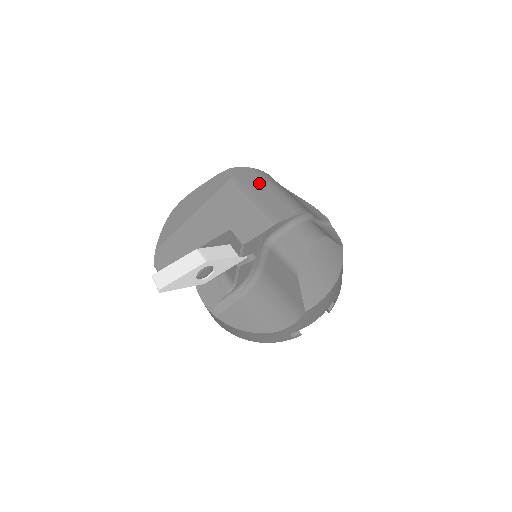
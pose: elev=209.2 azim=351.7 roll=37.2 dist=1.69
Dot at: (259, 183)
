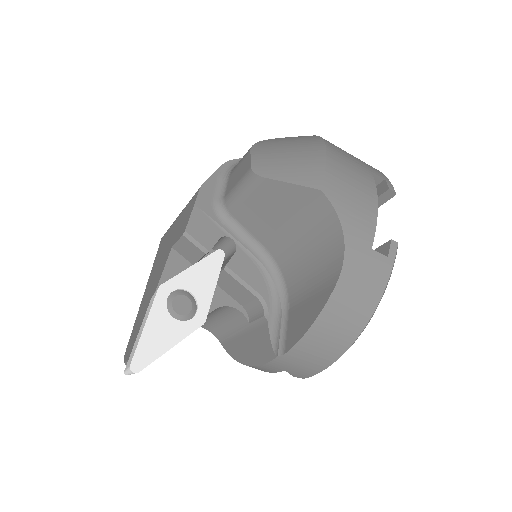
Dot at: occluded
